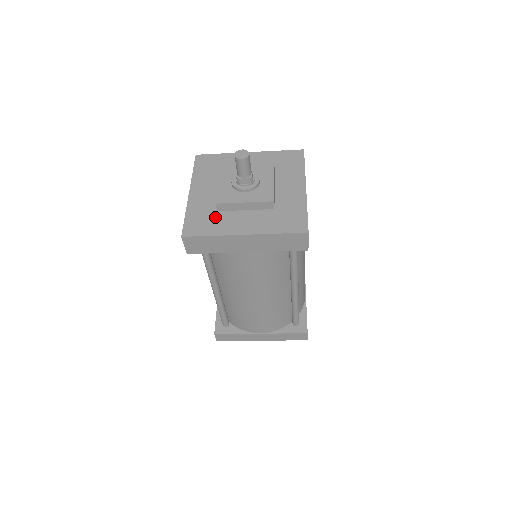
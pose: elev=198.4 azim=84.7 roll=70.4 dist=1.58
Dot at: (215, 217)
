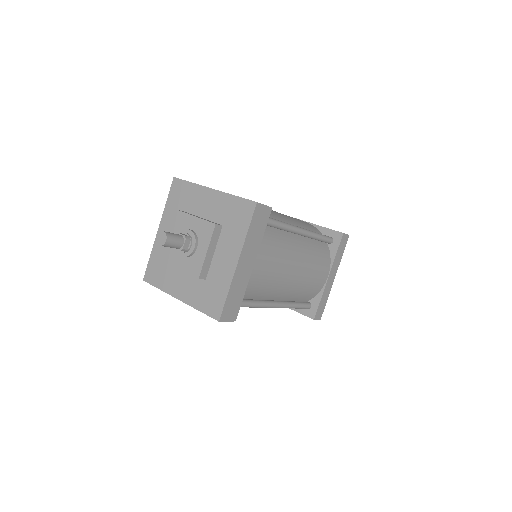
Dot at: (166, 269)
